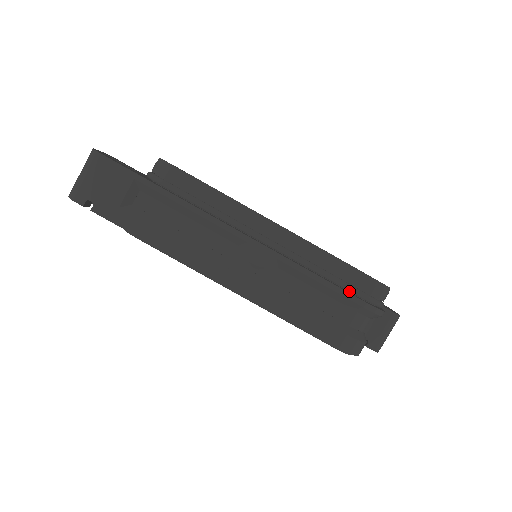
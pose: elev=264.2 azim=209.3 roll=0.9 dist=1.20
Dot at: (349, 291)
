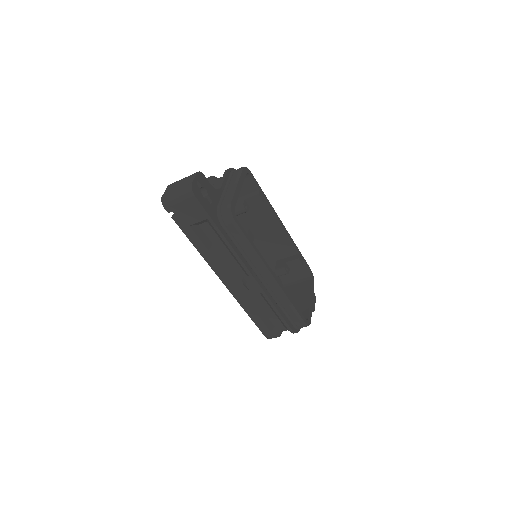
Dot at: (288, 319)
